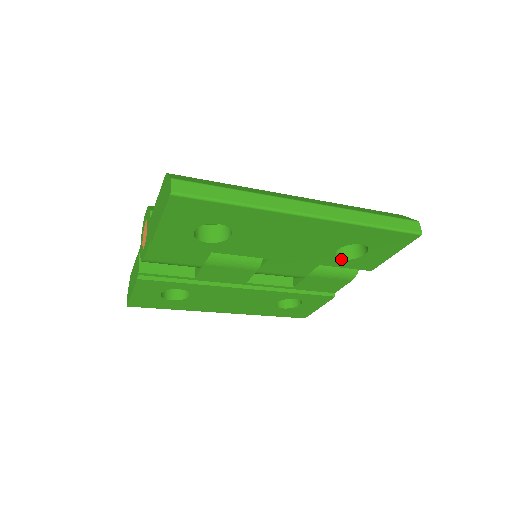
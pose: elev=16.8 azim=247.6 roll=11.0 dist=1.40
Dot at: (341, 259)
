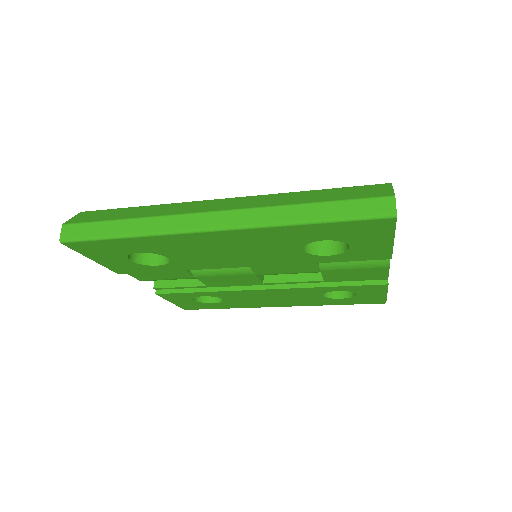
Dot at: (326, 255)
